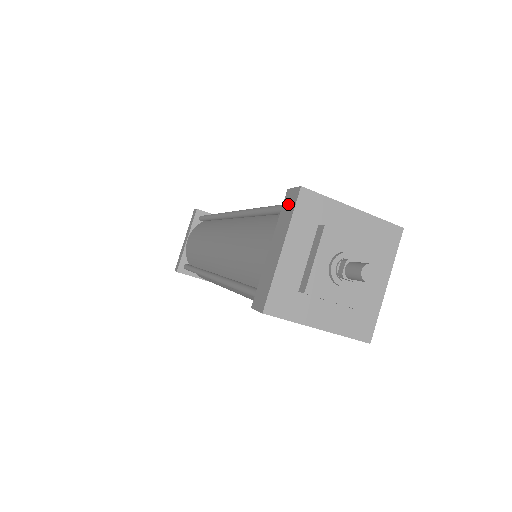
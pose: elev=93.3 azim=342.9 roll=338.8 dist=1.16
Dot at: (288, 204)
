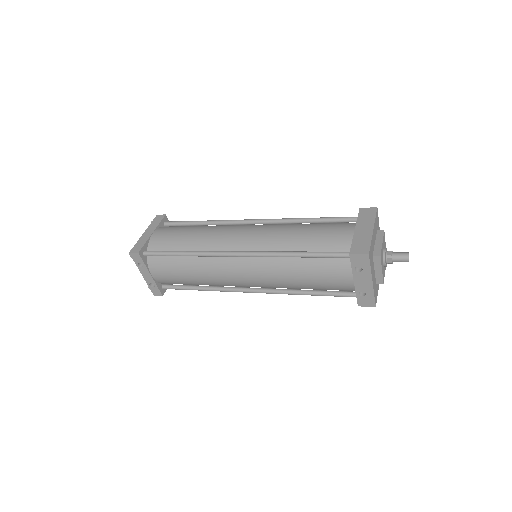
Dot at: (367, 213)
